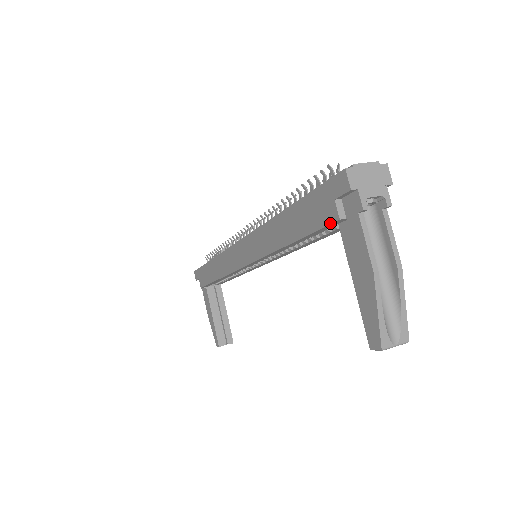
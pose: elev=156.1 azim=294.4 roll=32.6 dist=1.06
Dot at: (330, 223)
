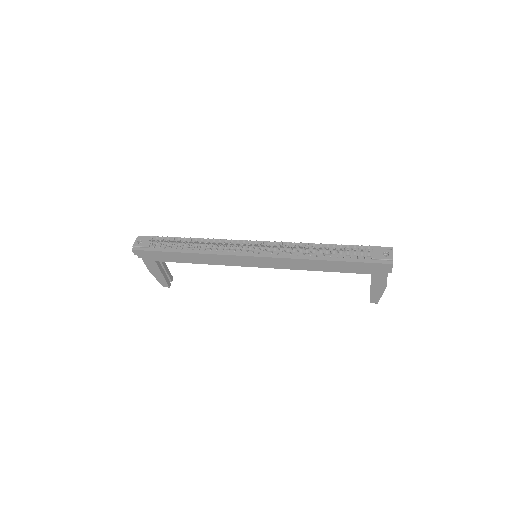
Dot at: occluded
